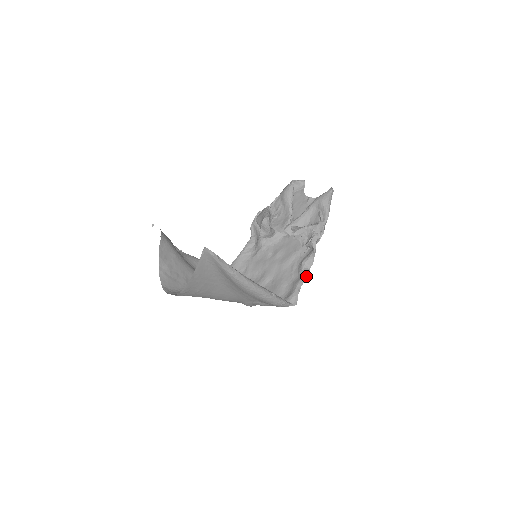
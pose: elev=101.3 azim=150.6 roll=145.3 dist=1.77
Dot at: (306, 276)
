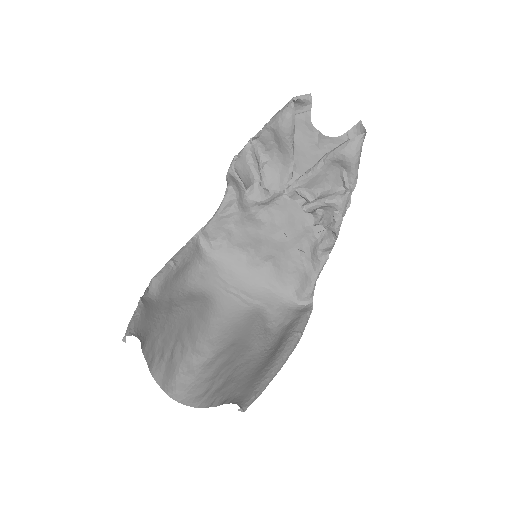
Dot at: occluded
